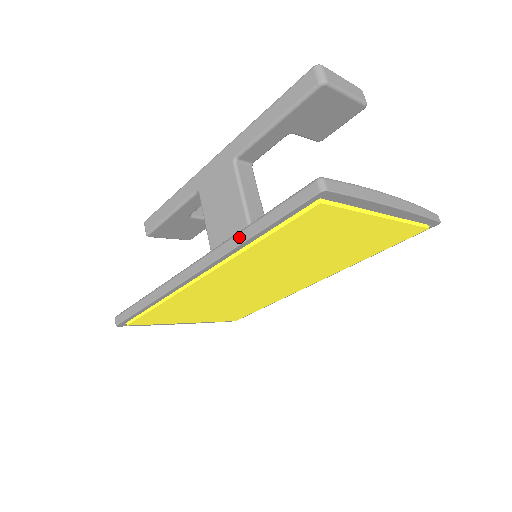
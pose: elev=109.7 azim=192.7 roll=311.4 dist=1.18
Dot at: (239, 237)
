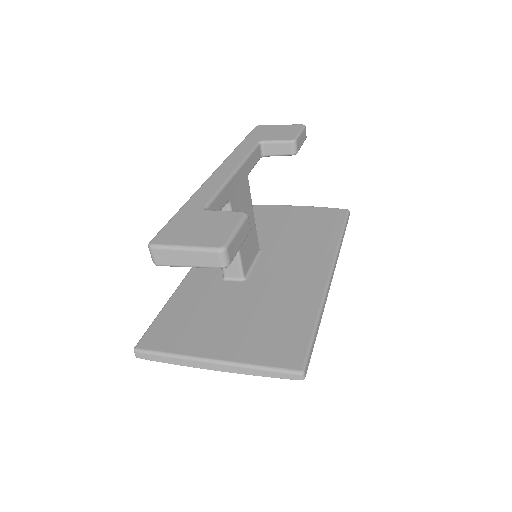
Dot at: occluded
